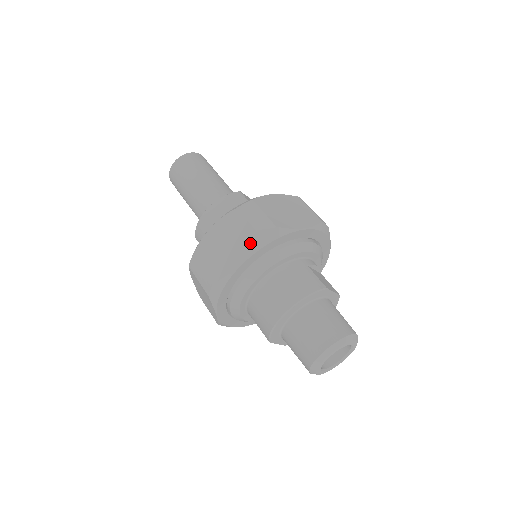
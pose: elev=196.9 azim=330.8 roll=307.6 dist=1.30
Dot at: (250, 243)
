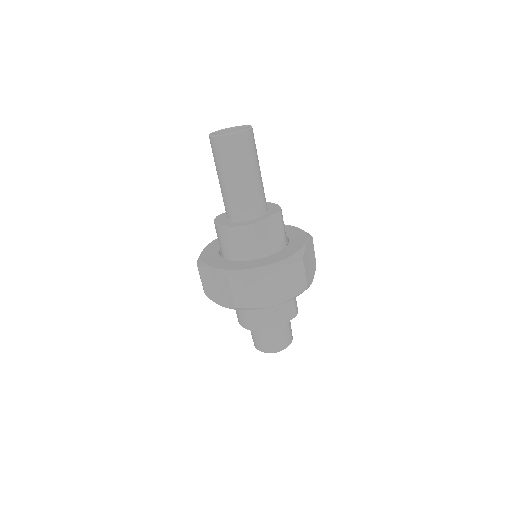
Dot at: (229, 304)
